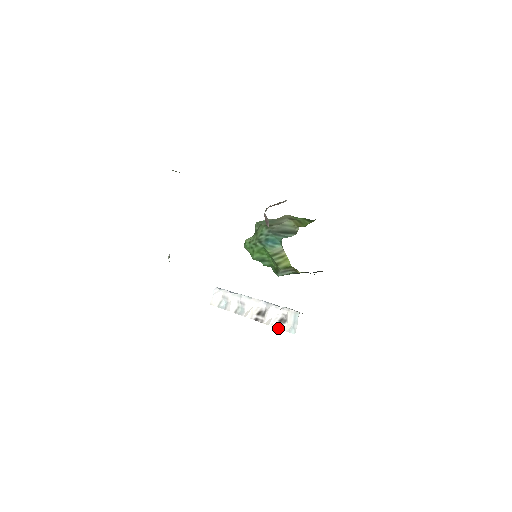
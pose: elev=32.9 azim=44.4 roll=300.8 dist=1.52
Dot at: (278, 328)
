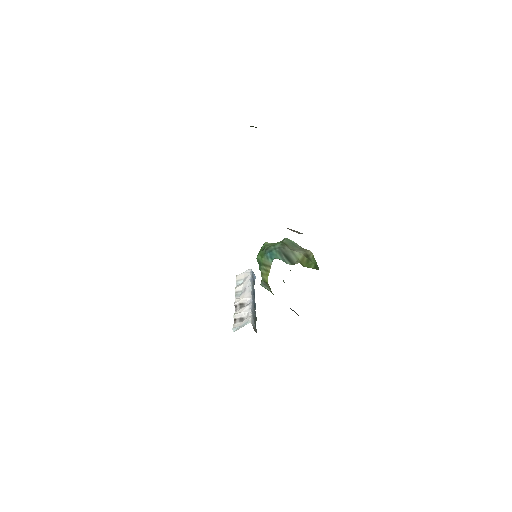
Dot at: (234, 321)
